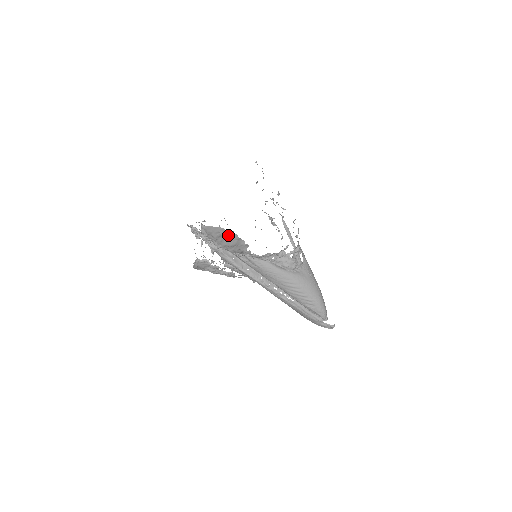
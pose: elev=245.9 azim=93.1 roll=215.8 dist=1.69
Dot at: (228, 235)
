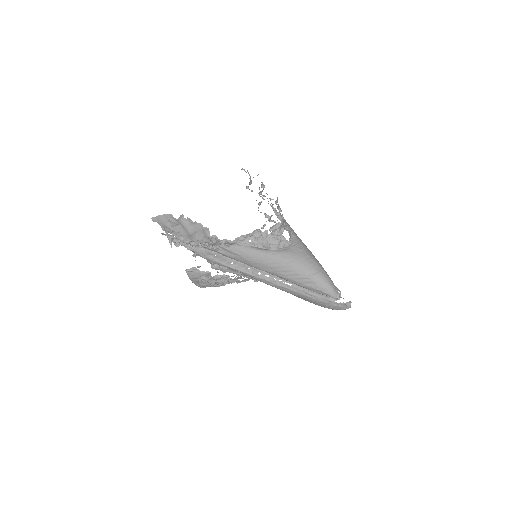
Dot at: (180, 221)
